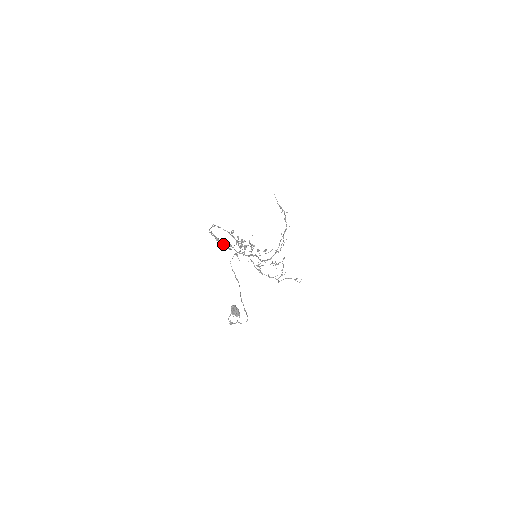
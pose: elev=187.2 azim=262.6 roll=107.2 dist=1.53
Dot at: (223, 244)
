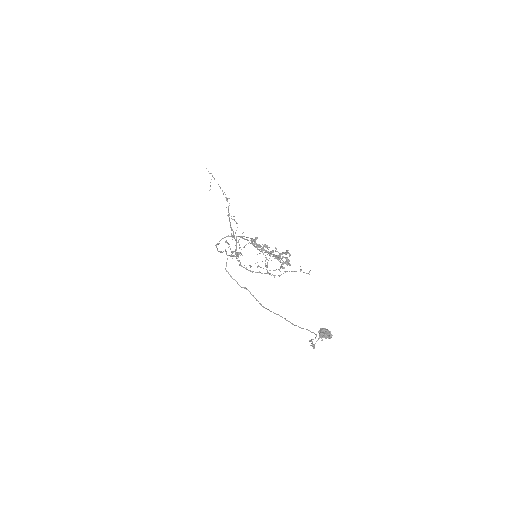
Dot at: (287, 262)
